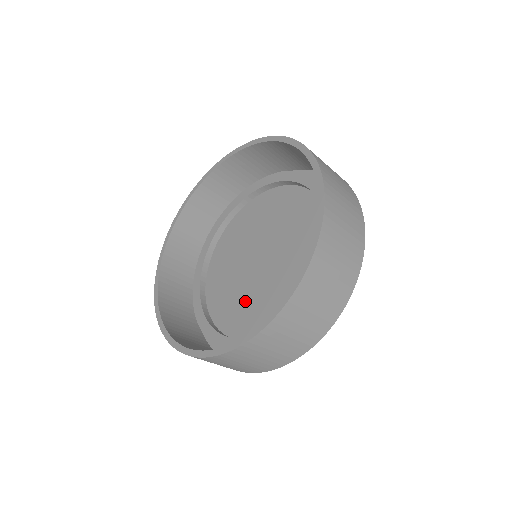
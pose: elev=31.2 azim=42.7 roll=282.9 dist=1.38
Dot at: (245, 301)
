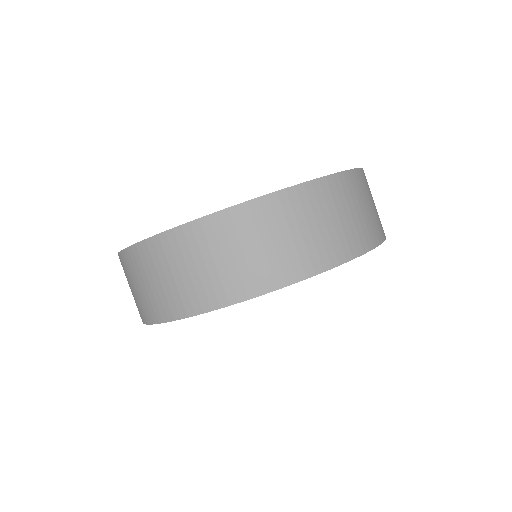
Dot at: occluded
